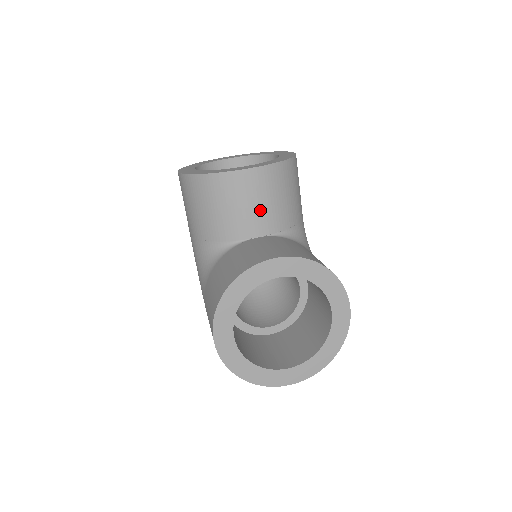
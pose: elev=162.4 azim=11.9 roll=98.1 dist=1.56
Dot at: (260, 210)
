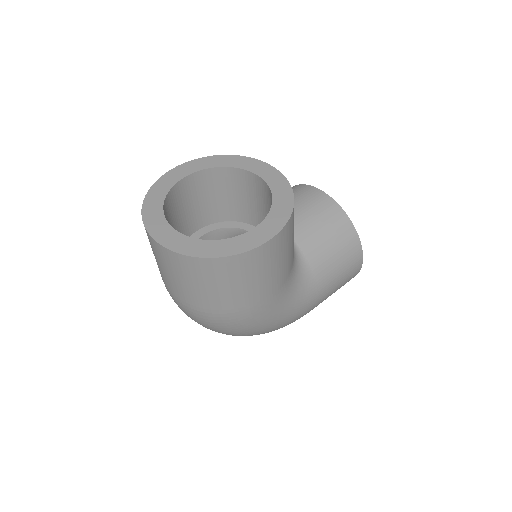
Dot at: (300, 213)
